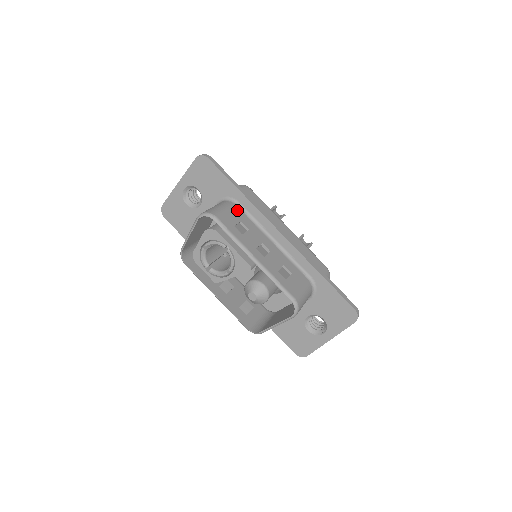
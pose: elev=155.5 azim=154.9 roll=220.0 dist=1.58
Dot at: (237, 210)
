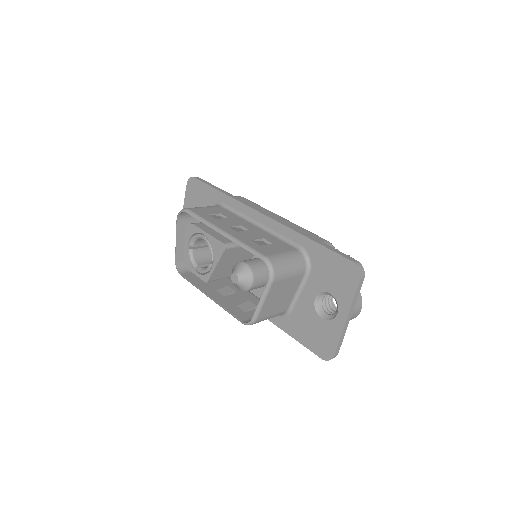
Dot at: (220, 208)
